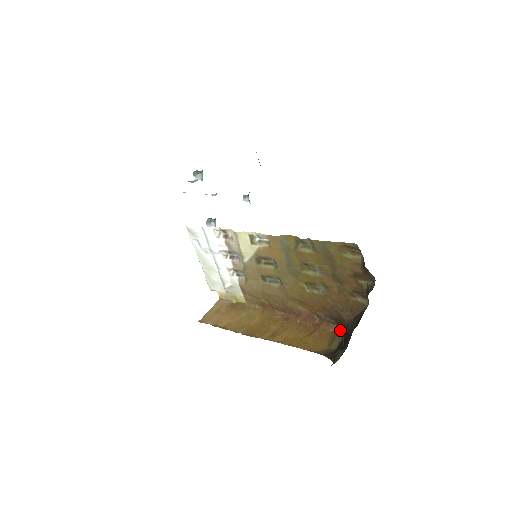
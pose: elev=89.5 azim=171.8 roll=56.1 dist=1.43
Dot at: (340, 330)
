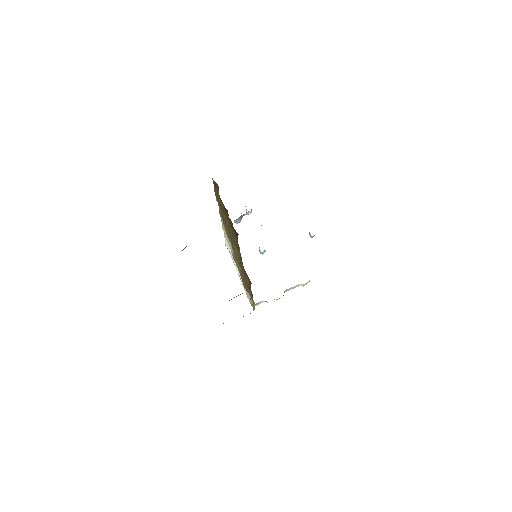
Dot at: occluded
